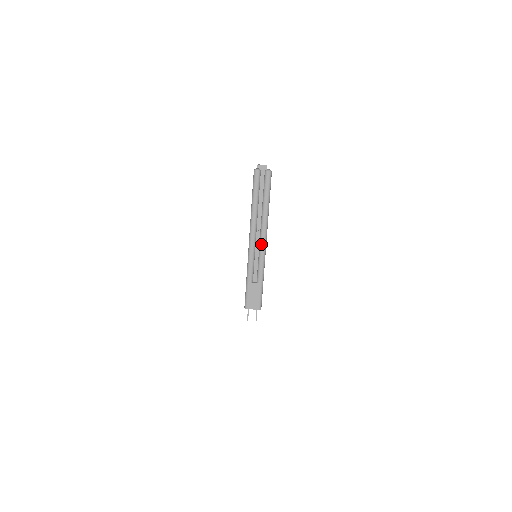
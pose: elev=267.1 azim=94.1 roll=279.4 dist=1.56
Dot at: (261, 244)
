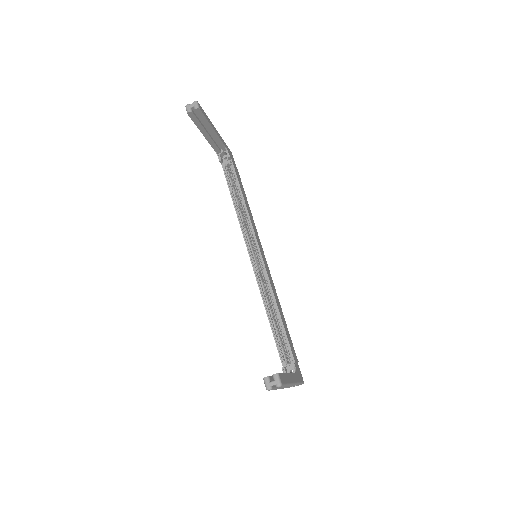
Dot at: occluded
